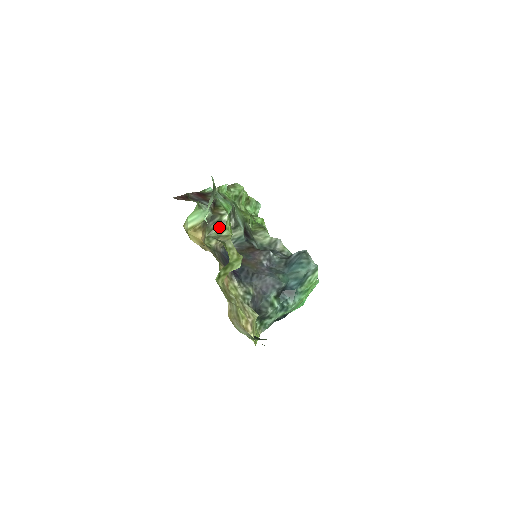
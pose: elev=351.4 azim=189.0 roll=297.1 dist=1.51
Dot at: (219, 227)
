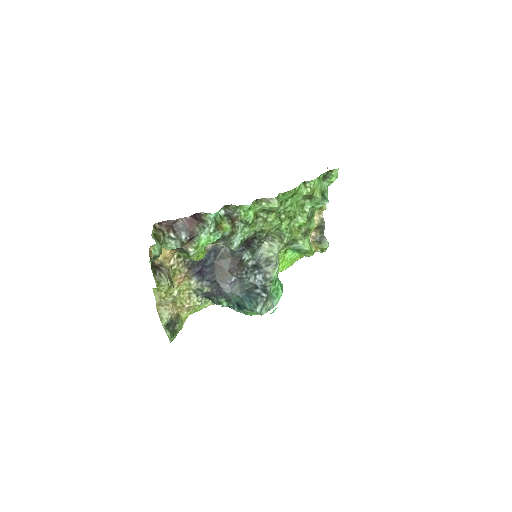
Dot at: (186, 255)
